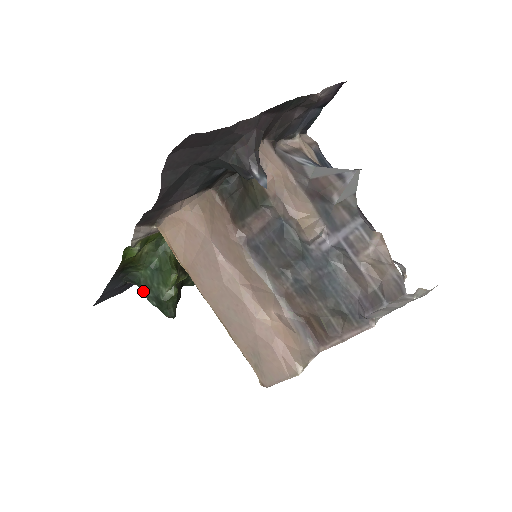
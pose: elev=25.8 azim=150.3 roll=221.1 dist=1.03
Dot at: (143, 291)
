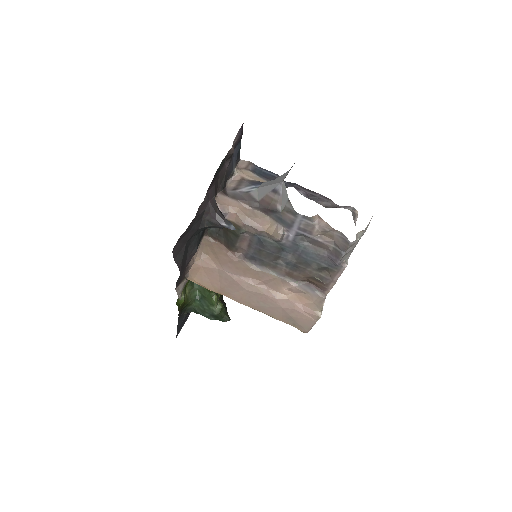
Dot at: occluded
